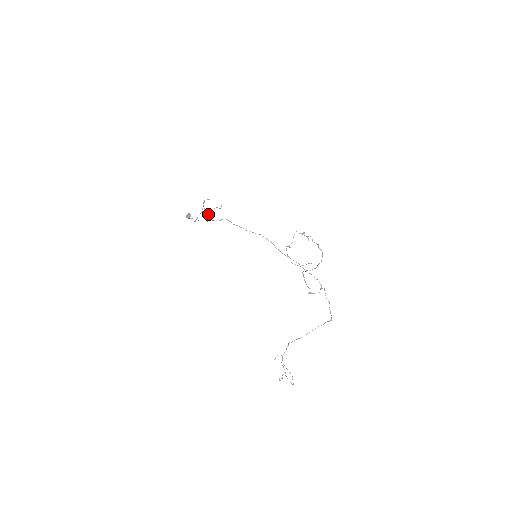
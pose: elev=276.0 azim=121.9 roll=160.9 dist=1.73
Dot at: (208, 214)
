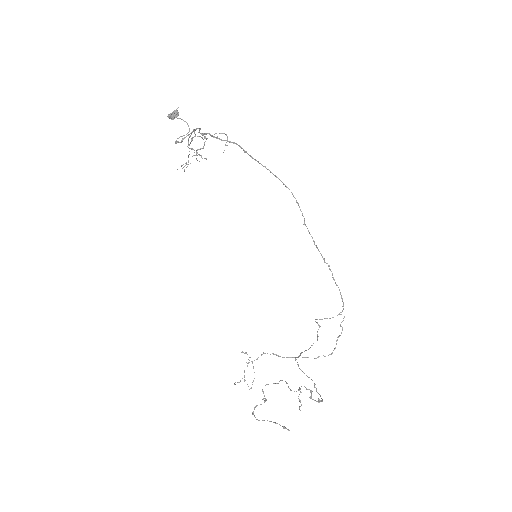
Dot at: occluded
